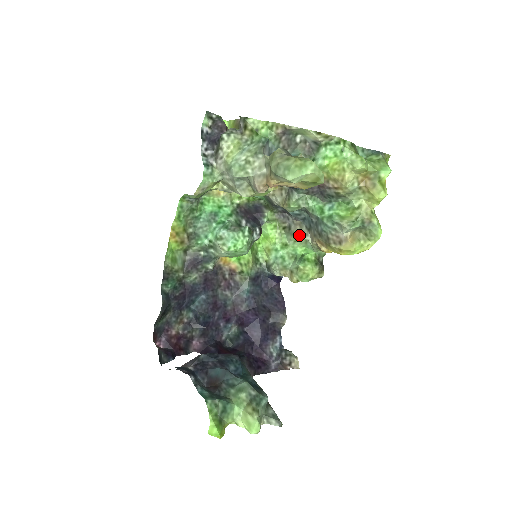
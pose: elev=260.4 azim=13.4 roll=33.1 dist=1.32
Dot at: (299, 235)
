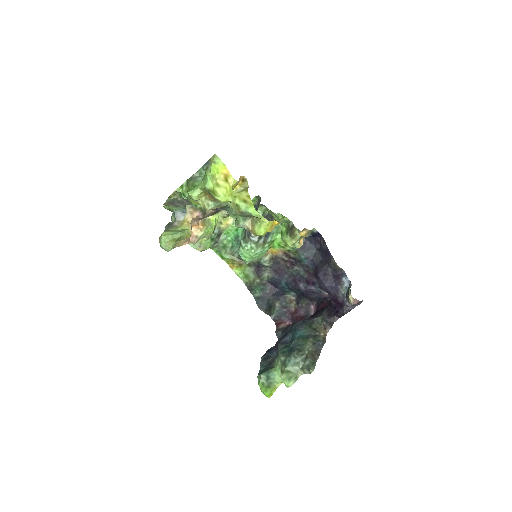
Dot at: (269, 218)
